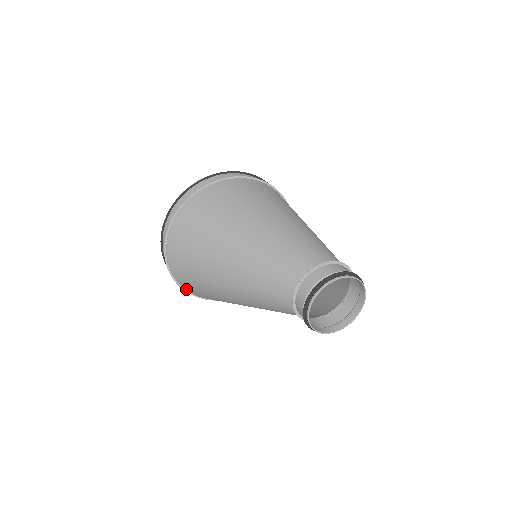
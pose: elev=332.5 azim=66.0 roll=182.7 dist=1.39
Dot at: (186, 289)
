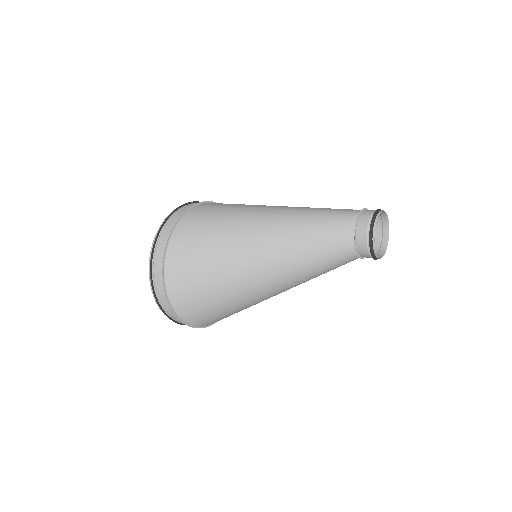
Dot at: (170, 288)
